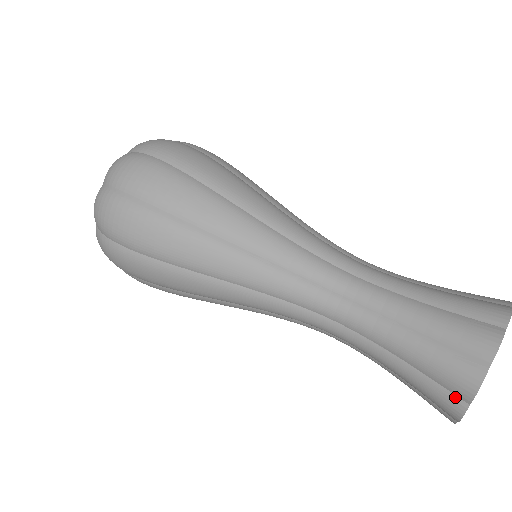
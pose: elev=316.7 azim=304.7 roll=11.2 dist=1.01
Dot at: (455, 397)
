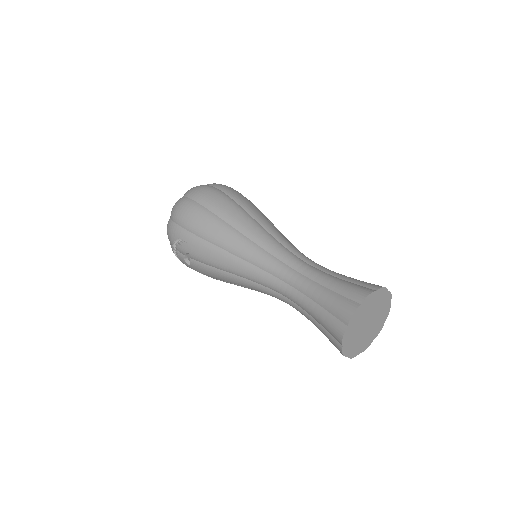
Dot at: (354, 302)
